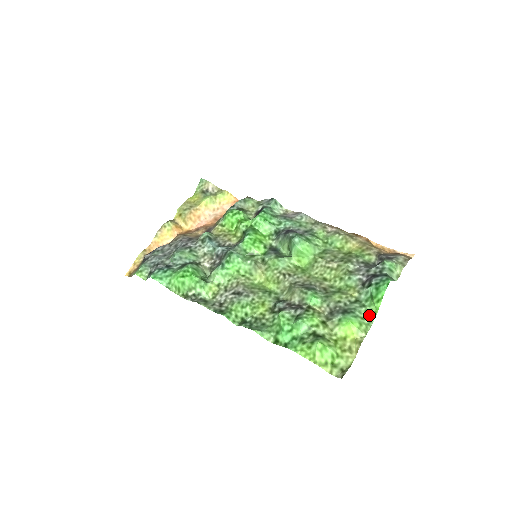
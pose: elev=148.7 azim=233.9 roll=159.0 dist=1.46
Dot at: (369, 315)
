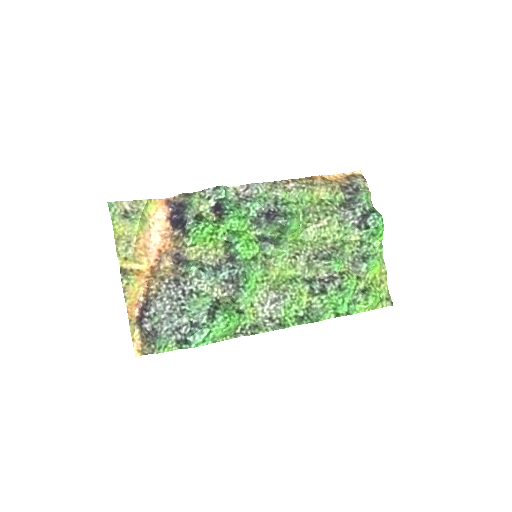
Dot at: (378, 249)
